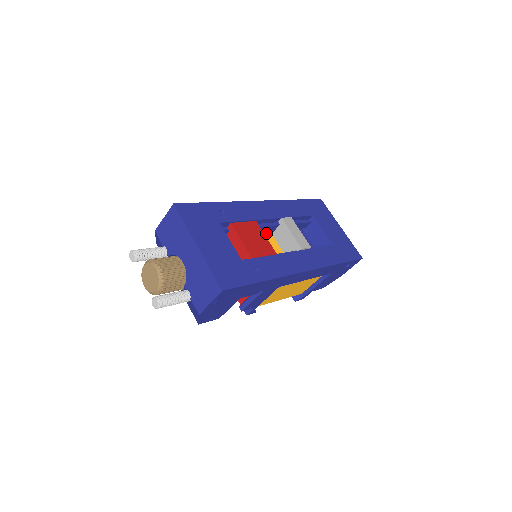
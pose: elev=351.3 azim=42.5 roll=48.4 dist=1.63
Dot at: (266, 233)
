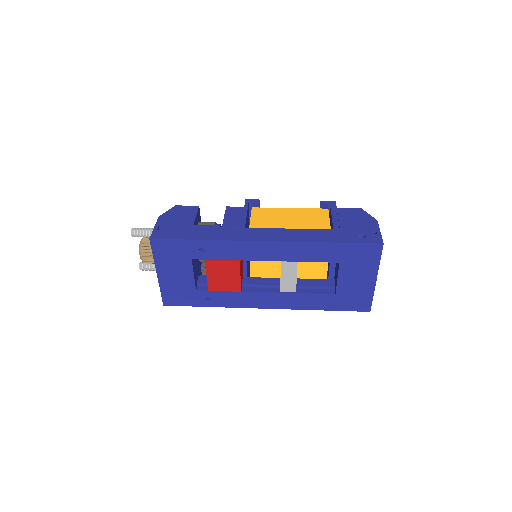
Dot at: occluded
